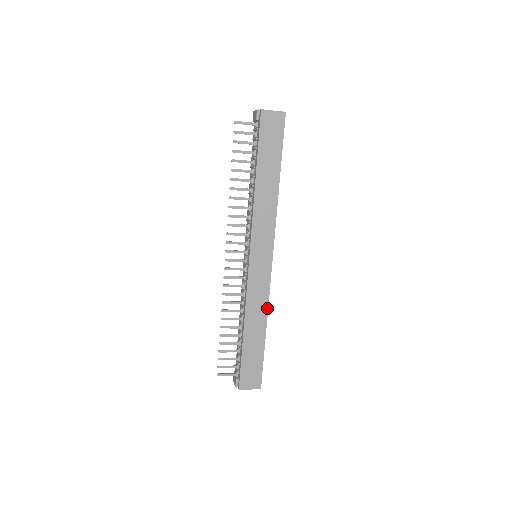
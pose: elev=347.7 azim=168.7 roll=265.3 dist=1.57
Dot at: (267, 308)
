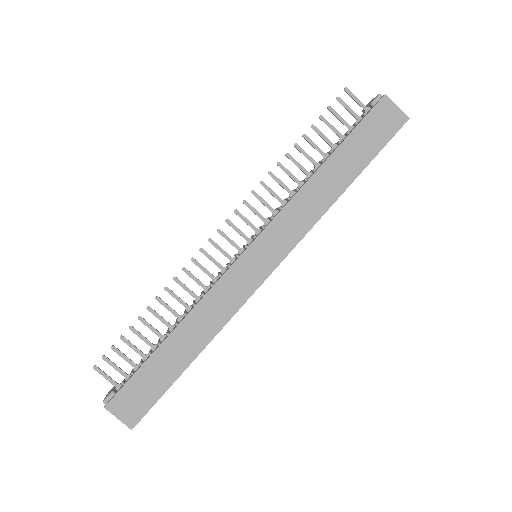
Dot at: (222, 326)
